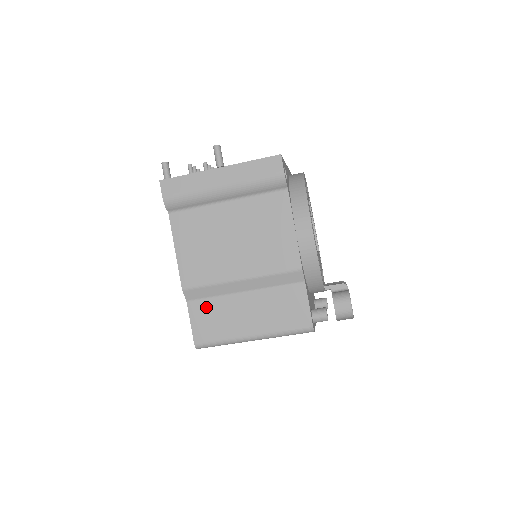
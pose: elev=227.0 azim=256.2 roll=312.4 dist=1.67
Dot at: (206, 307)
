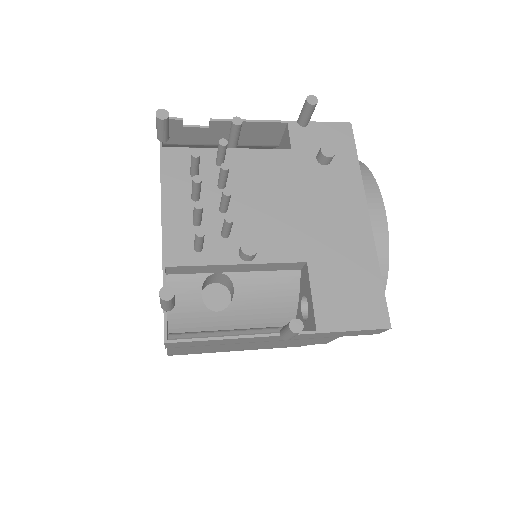
Dot at: occluded
